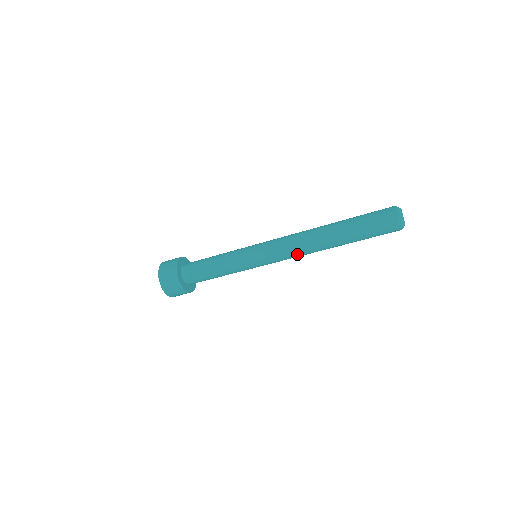
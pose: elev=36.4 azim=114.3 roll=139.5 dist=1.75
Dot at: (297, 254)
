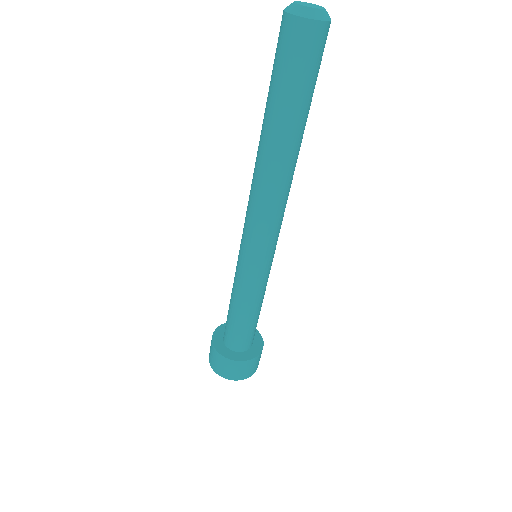
Dot at: (283, 206)
